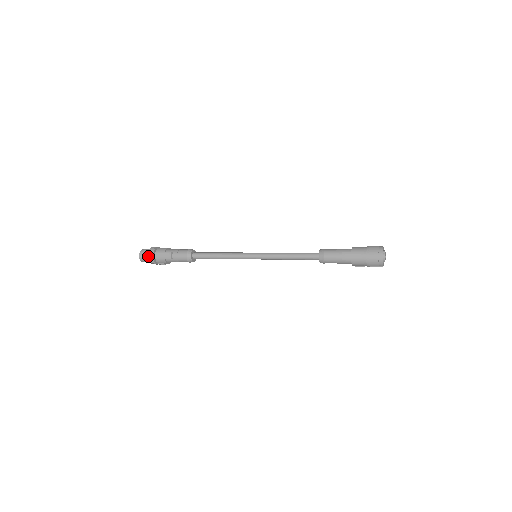
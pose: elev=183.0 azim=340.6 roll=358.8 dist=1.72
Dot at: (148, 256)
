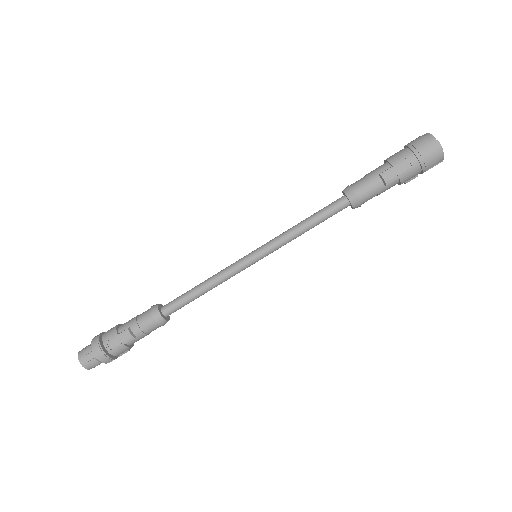
Dot at: (96, 357)
